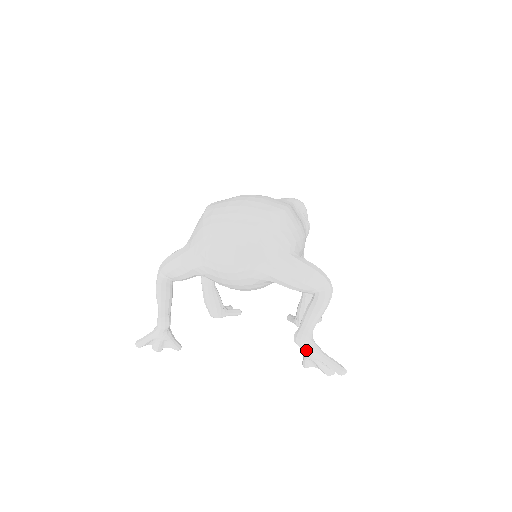
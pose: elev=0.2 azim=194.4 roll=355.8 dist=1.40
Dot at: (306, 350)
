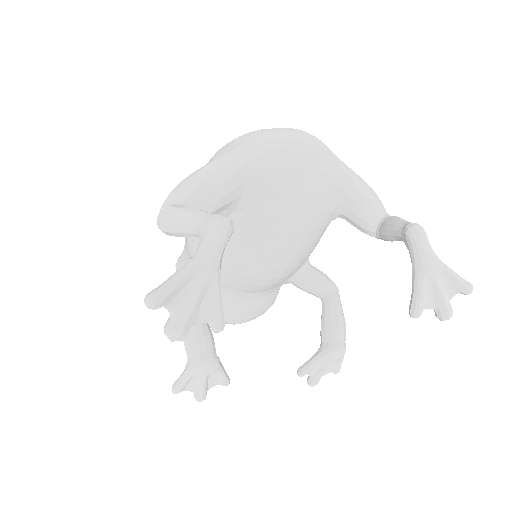
Dot at: (427, 248)
